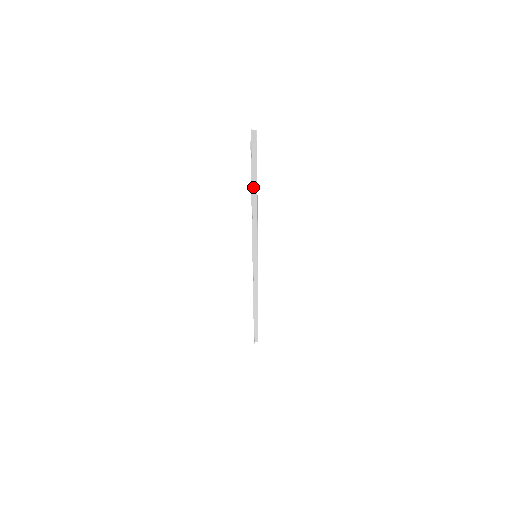
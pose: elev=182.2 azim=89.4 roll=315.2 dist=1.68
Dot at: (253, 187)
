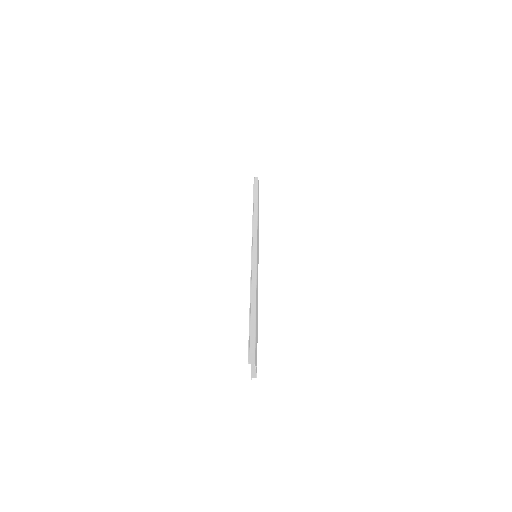
Dot at: (255, 198)
